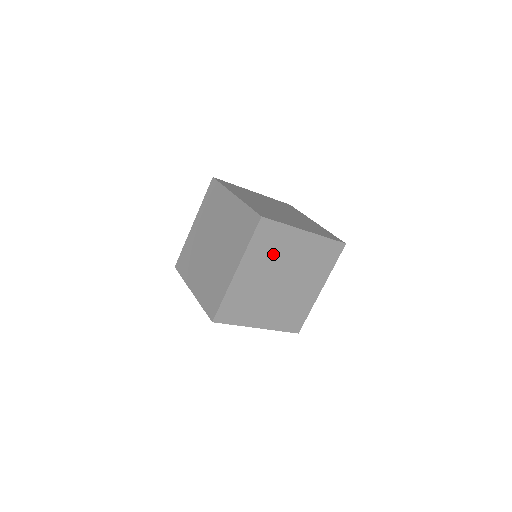
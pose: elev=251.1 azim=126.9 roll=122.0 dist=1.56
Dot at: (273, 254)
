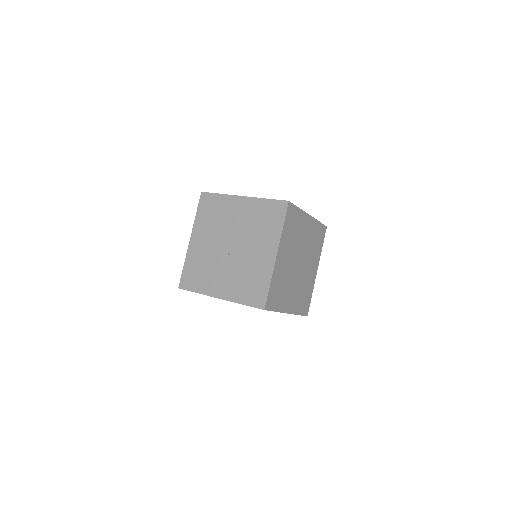
Dot at: (312, 246)
